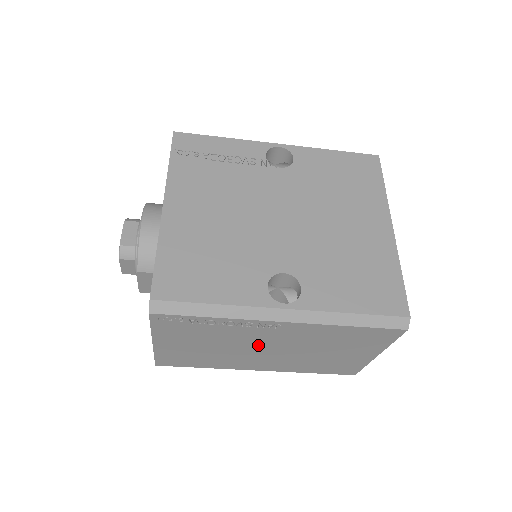
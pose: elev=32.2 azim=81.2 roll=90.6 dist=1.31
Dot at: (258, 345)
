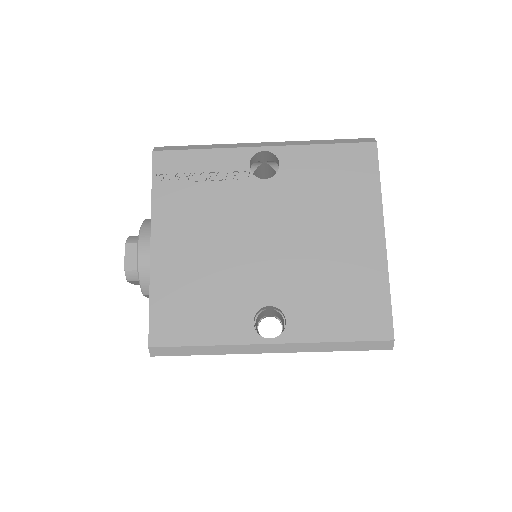
Dot at: occluded
